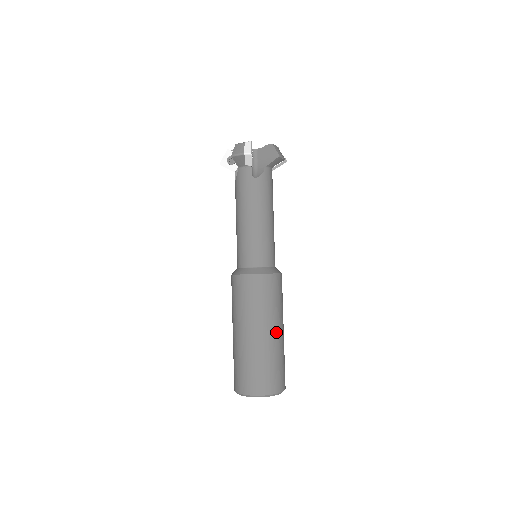
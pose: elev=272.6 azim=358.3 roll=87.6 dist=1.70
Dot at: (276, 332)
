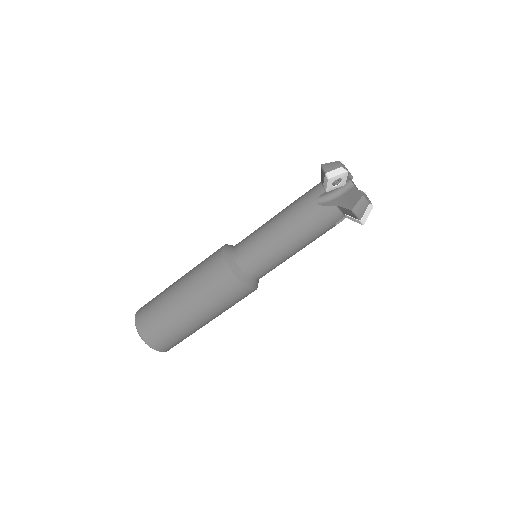
Dot at: occluded
